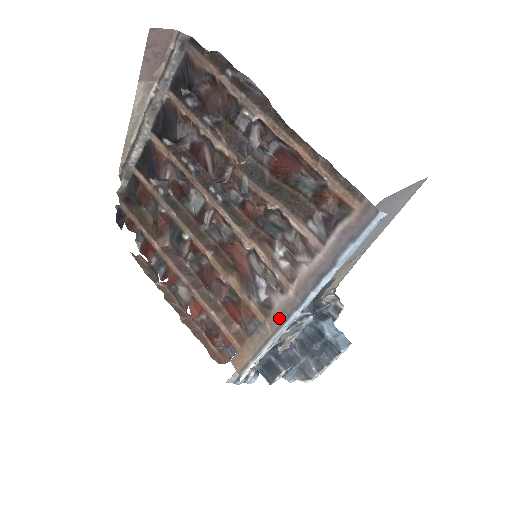
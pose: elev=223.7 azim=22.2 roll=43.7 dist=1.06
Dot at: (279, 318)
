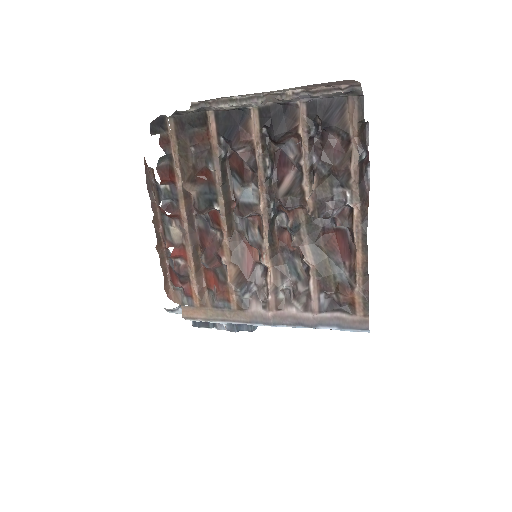
Dot at: (247, 318)
